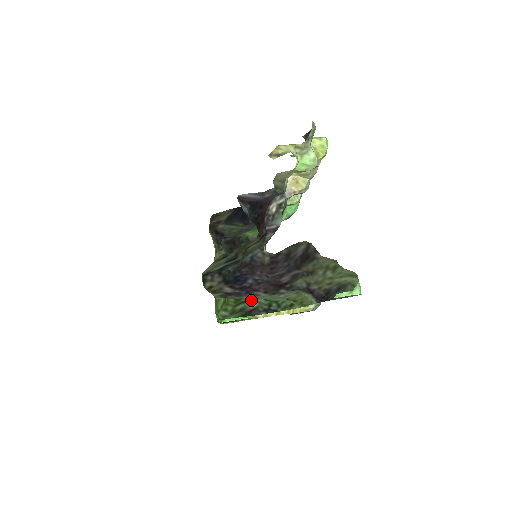
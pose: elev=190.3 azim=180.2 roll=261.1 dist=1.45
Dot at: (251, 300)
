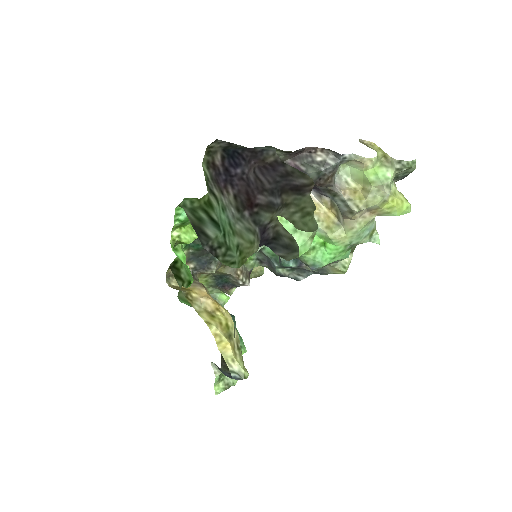
Dot at: (215, 225)
